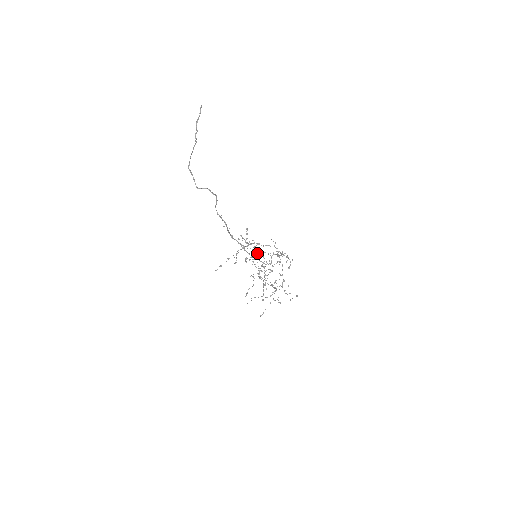
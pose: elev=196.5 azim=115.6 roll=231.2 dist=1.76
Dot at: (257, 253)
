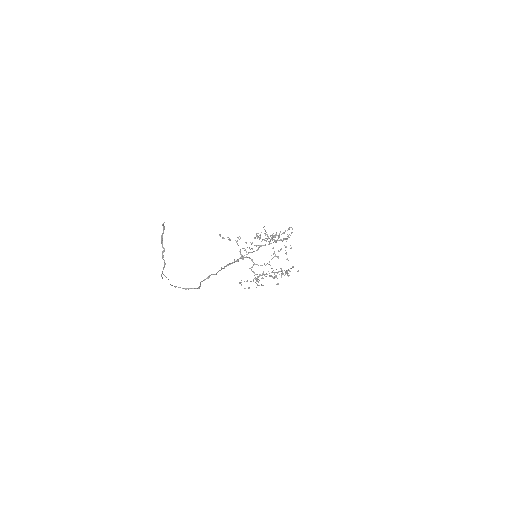
Dot at: occluded
